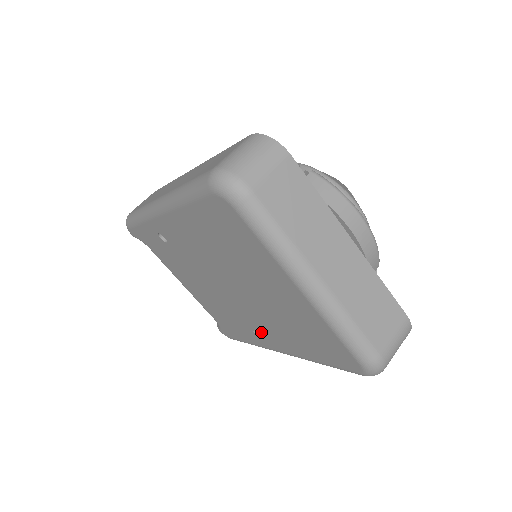
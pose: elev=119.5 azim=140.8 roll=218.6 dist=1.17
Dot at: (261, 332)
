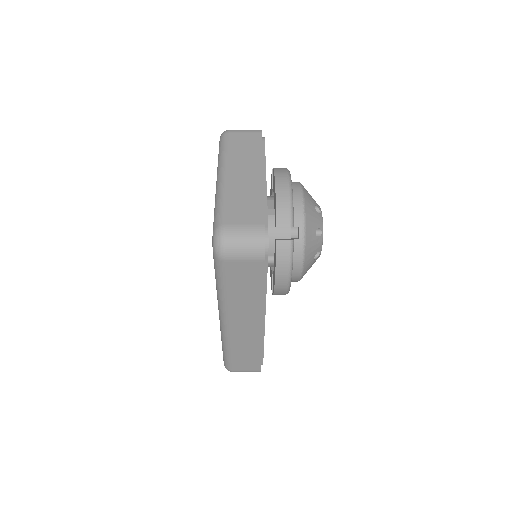
Dot at: occluded
